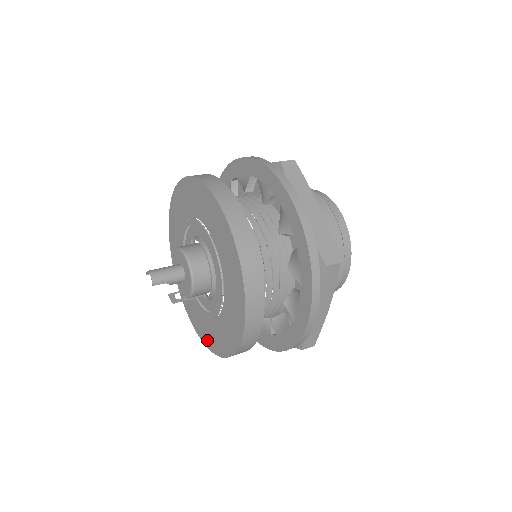
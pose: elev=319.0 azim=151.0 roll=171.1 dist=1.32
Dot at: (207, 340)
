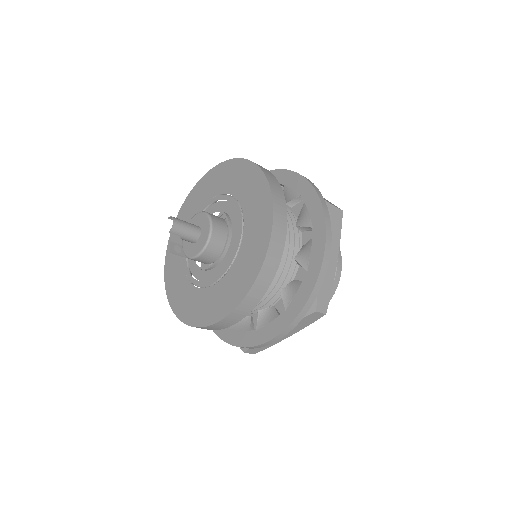
Dot at: (173, 296)
